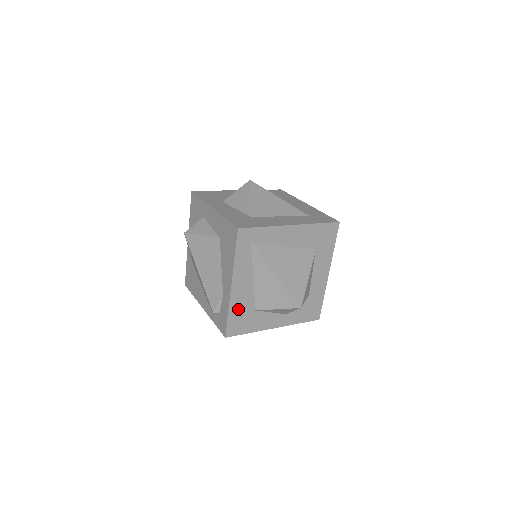
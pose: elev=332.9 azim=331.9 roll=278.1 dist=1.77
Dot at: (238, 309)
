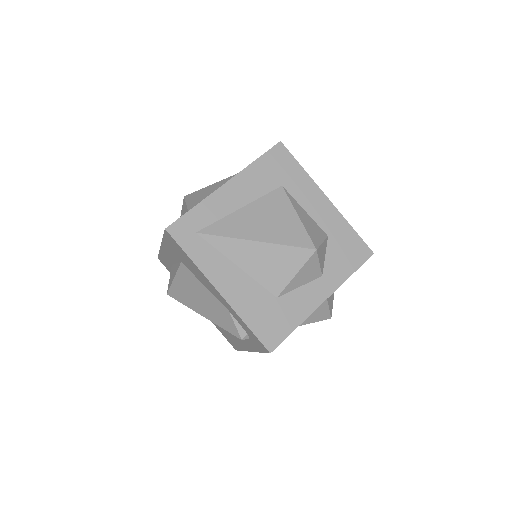
Dot at: (253, 311)
